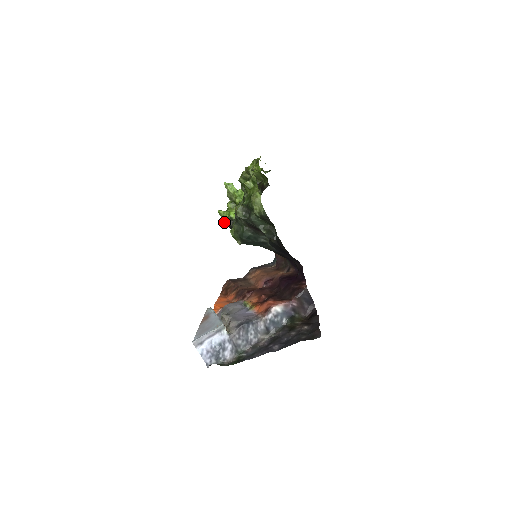
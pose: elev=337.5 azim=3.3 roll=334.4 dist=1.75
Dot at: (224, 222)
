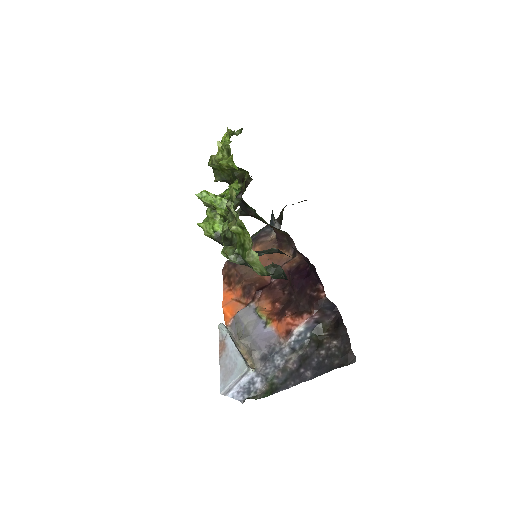
Dot at: (209, 237)
